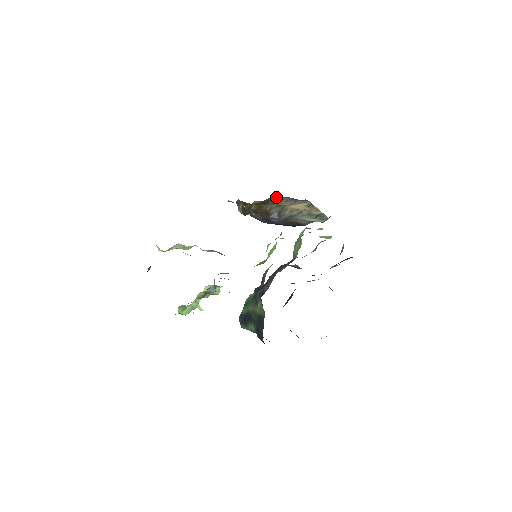
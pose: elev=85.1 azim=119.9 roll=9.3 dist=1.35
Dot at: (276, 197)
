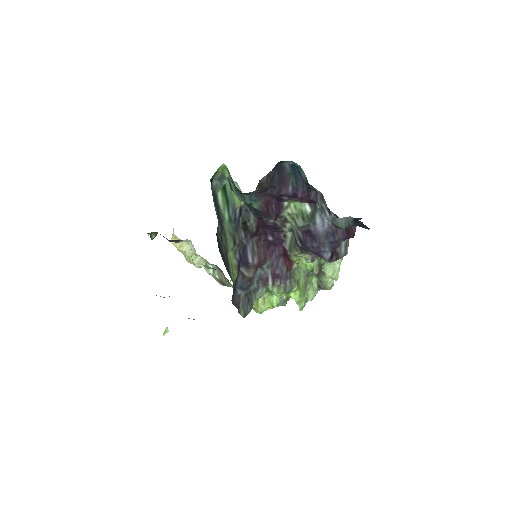
Dot at: occluded
